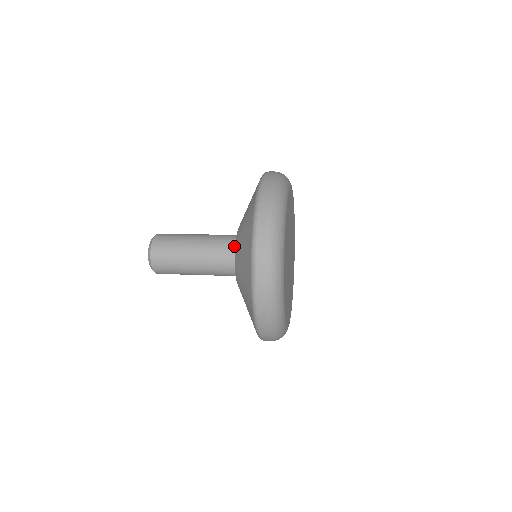
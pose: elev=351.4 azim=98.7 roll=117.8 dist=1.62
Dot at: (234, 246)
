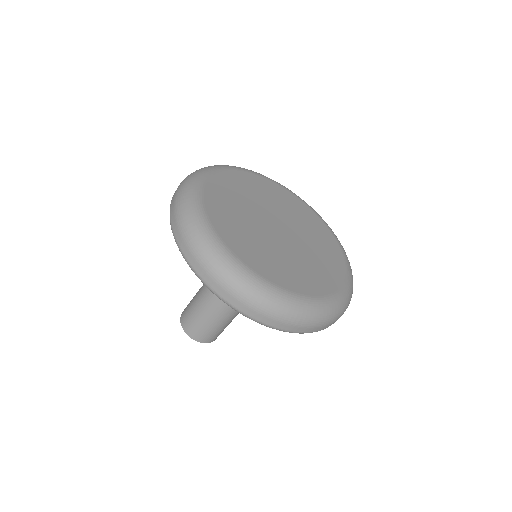
Dot at: occluded
